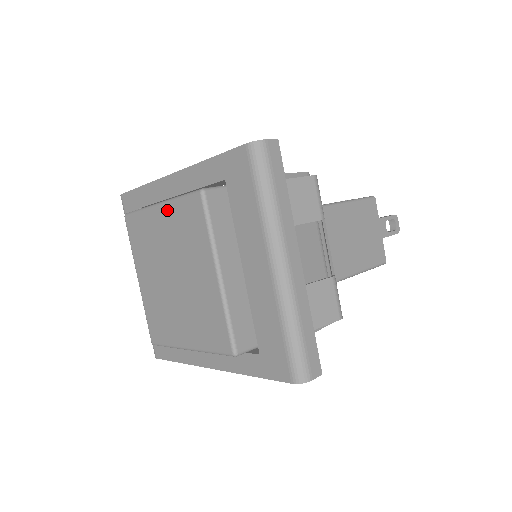
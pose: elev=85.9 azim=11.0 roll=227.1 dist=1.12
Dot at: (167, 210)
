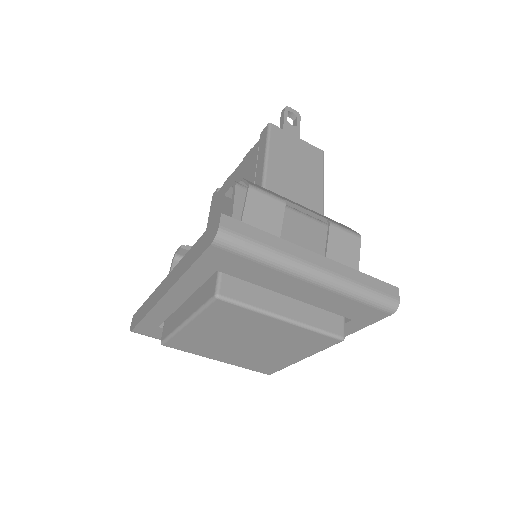
Dot at: (198, 322)
